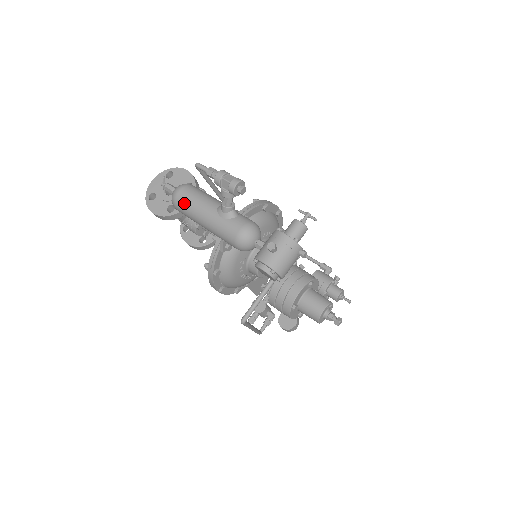
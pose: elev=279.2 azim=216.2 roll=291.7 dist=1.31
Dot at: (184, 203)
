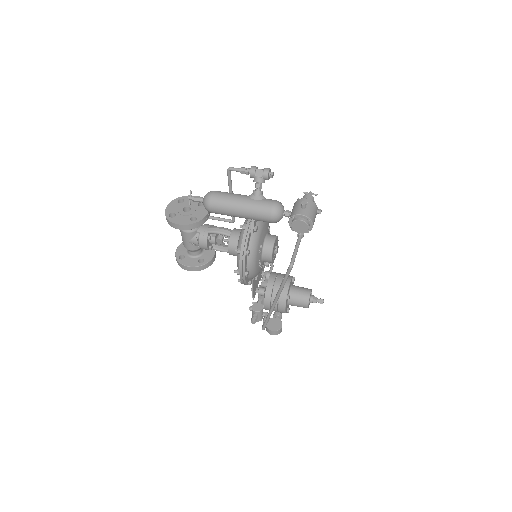
Dot at: (220, 199)
